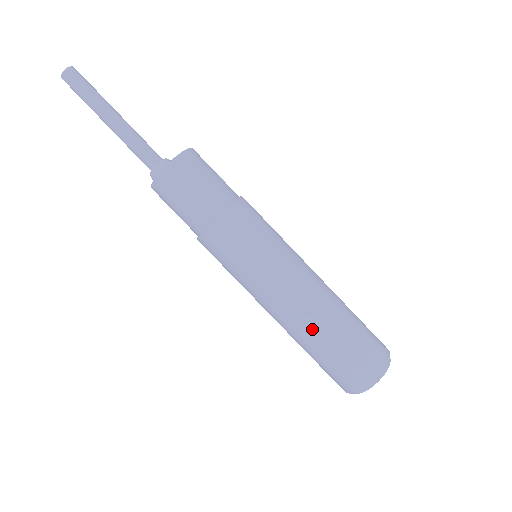
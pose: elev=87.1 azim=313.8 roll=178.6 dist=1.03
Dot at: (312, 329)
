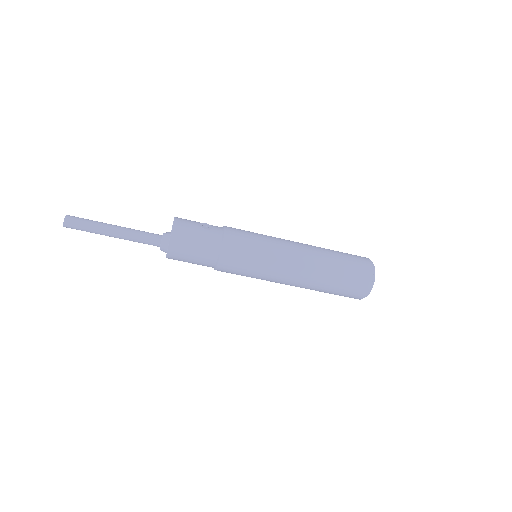
Dot at: (315, 285)
